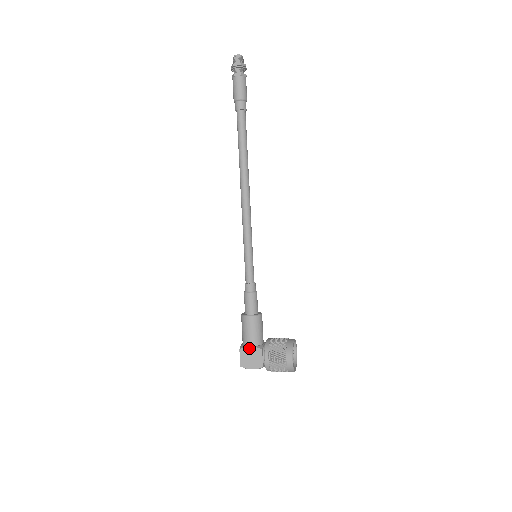
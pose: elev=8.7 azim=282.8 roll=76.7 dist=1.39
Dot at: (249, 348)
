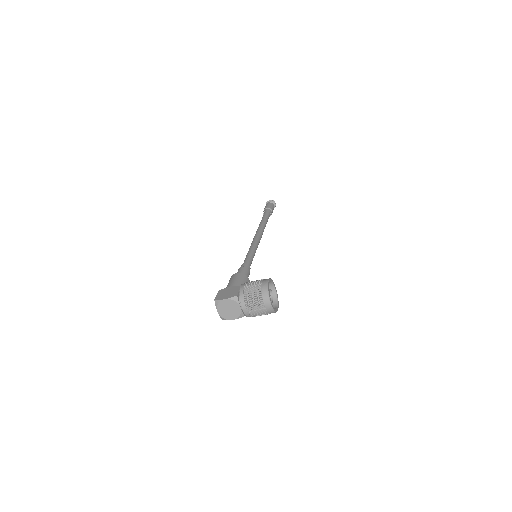
Dot at: (228, 288)
